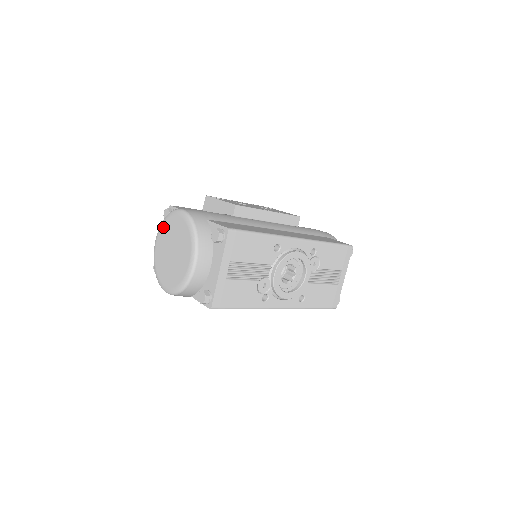
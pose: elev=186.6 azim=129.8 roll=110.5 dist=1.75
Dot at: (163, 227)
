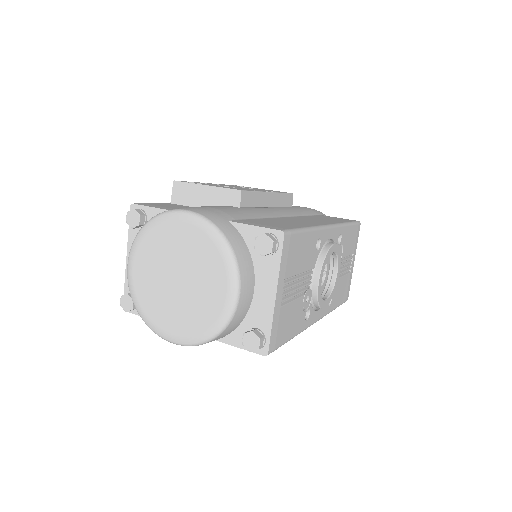
Dot at: (145, 242)
